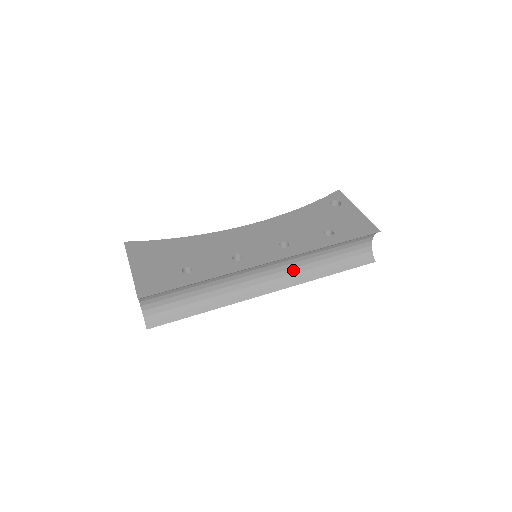
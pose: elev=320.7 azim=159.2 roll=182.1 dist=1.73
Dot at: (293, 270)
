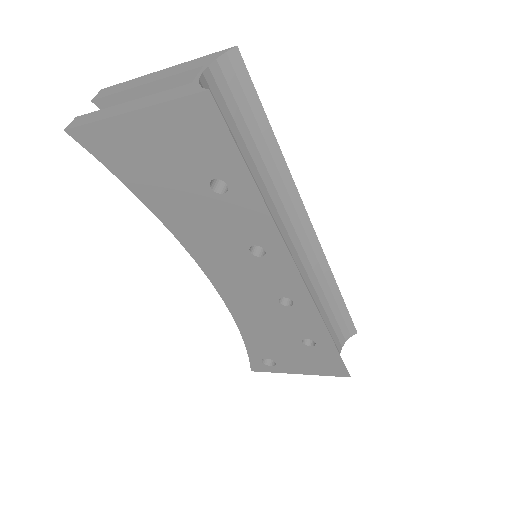
Dot at: occluded
